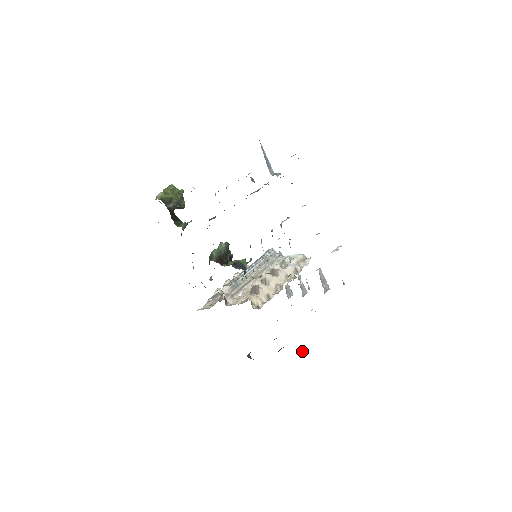
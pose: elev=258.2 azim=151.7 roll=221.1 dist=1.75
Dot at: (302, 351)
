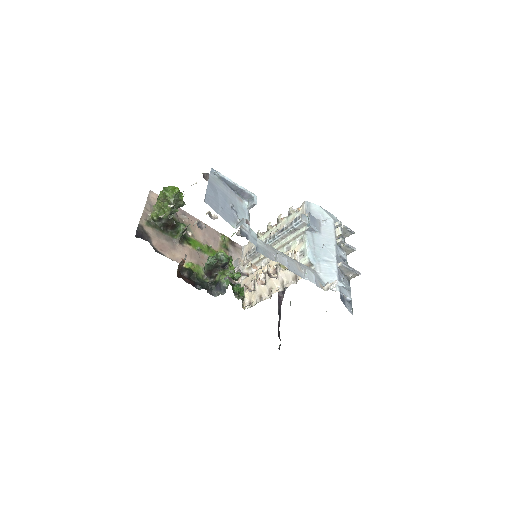
Dot at: occluded
